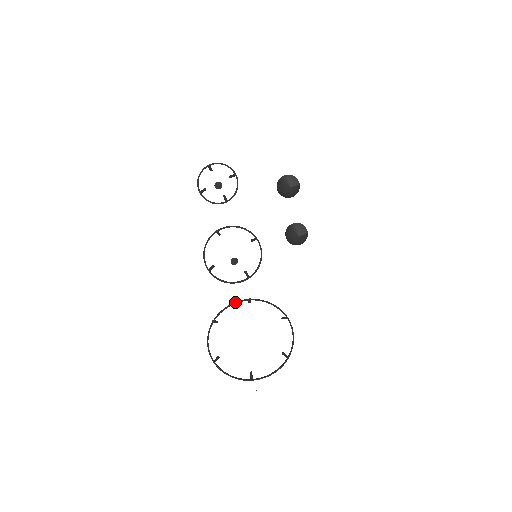
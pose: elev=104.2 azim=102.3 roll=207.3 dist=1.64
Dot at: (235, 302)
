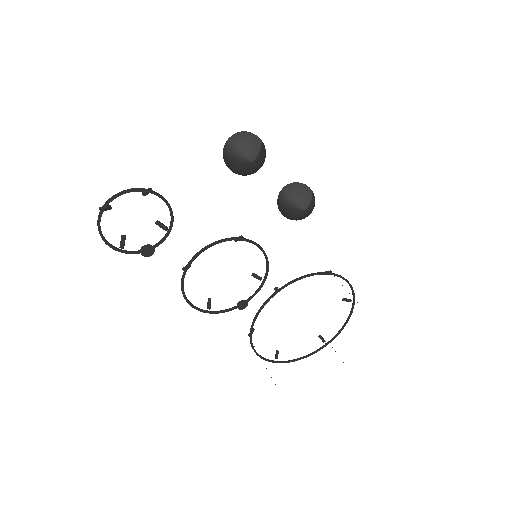
Dot at: (262, 306)
